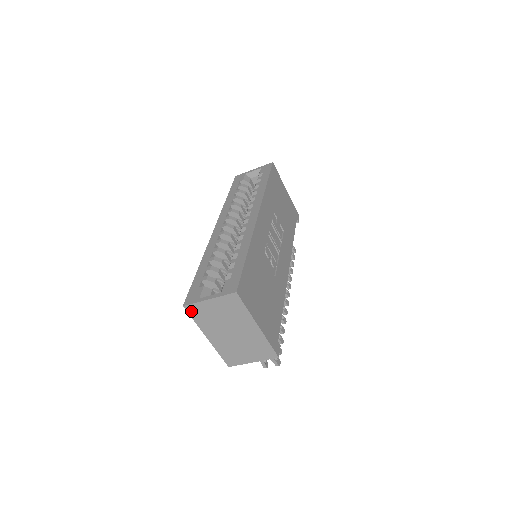
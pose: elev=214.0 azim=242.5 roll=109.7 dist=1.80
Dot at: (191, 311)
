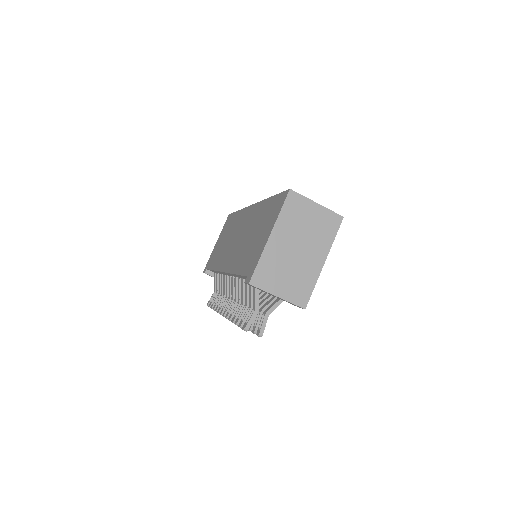
Dot at: (290, 199)
